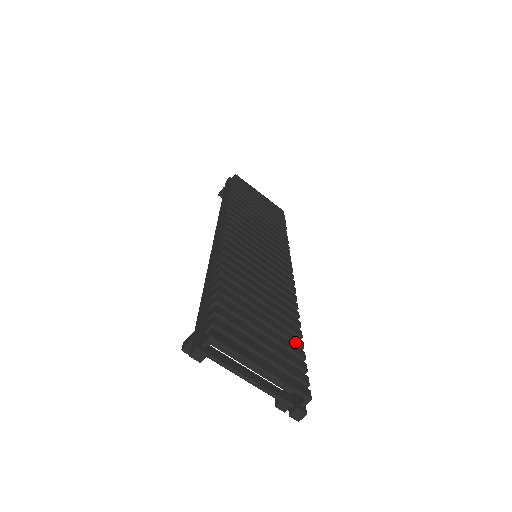
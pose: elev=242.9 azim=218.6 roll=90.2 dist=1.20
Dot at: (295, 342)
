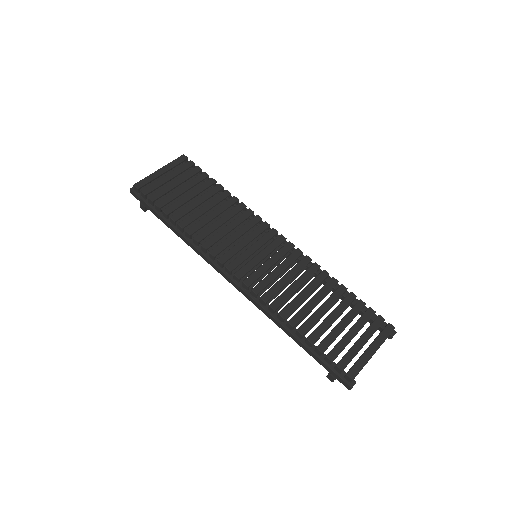
Dot at: (352, 301)
